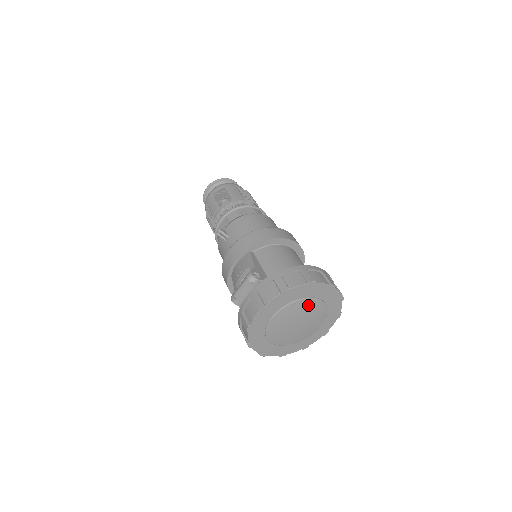
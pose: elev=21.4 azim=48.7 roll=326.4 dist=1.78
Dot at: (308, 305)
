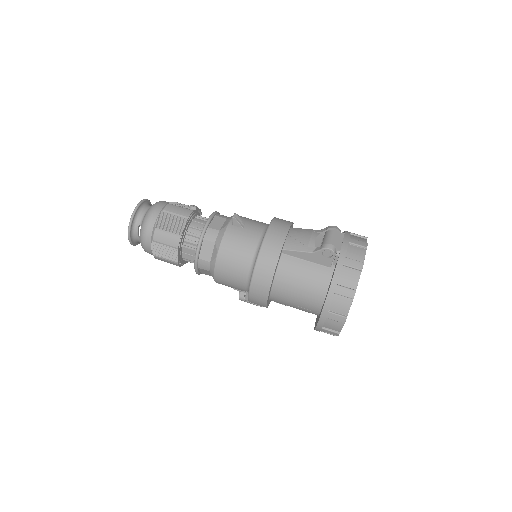
Dot at: occluded
